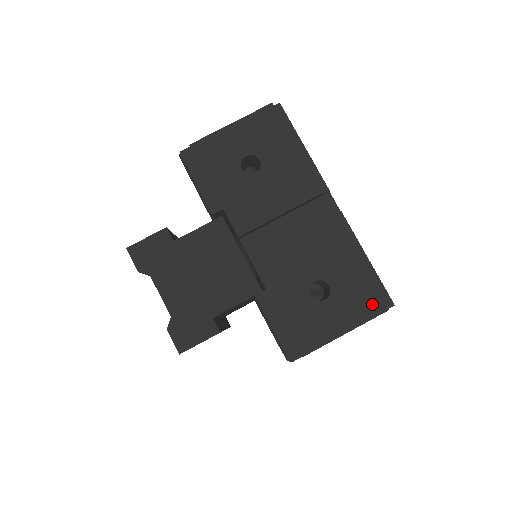
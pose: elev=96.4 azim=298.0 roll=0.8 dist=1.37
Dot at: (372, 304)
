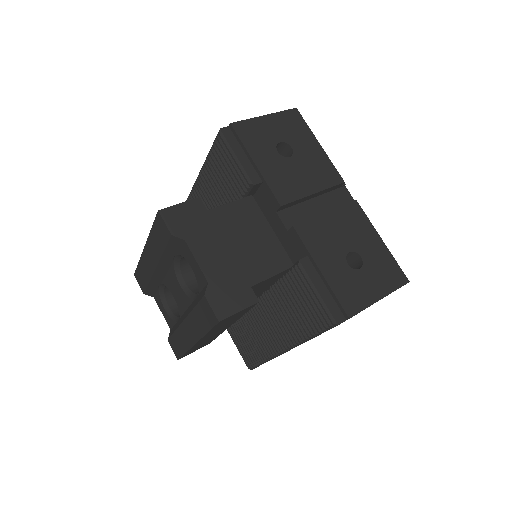
Dot at: (396, 276)
